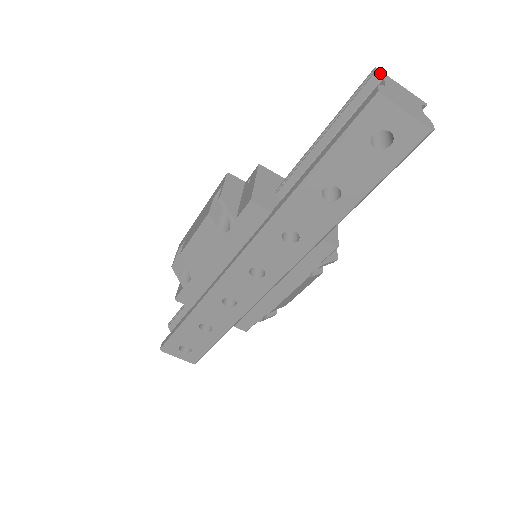
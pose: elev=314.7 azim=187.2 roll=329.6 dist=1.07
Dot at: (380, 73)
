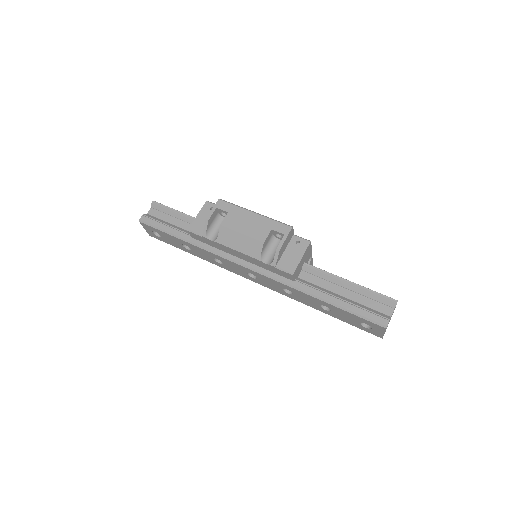
Dot at: occluded
